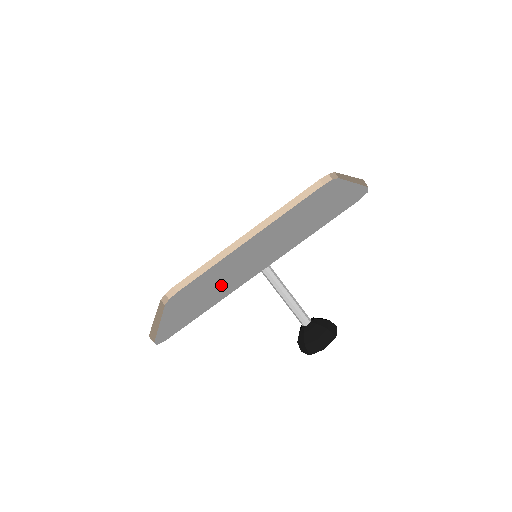
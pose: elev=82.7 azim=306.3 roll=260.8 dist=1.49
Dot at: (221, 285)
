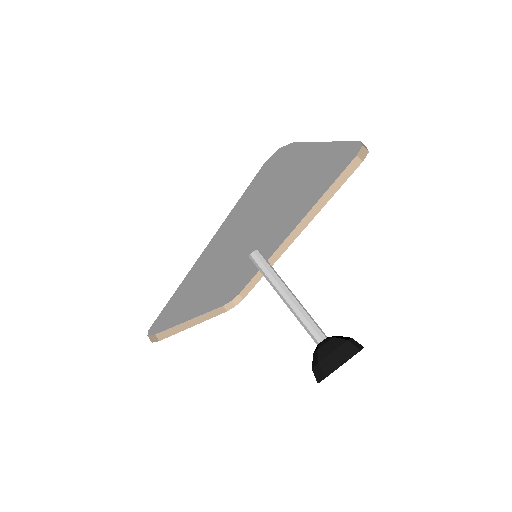
Dot at: occluded
